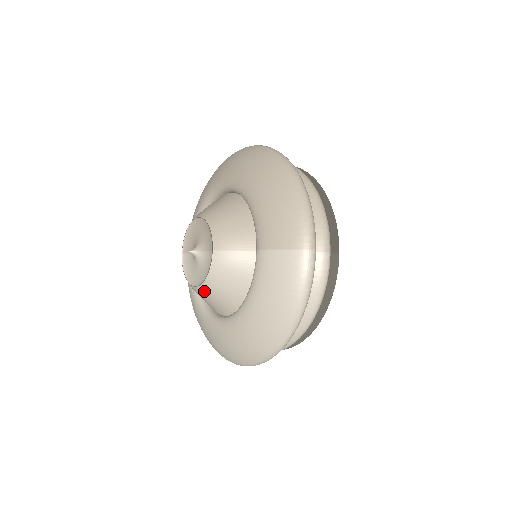
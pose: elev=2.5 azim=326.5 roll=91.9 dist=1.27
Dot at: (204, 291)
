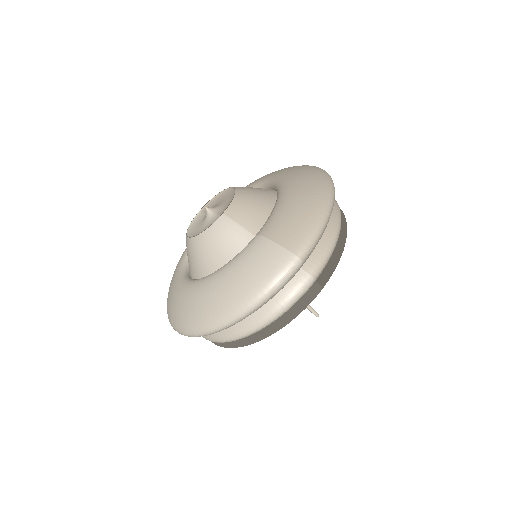
Dot at: (193, 244)
